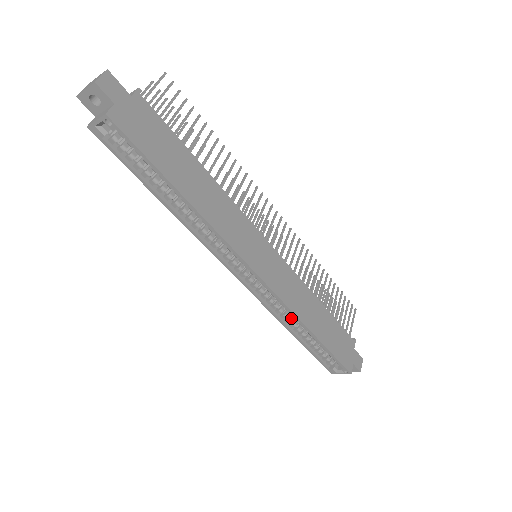
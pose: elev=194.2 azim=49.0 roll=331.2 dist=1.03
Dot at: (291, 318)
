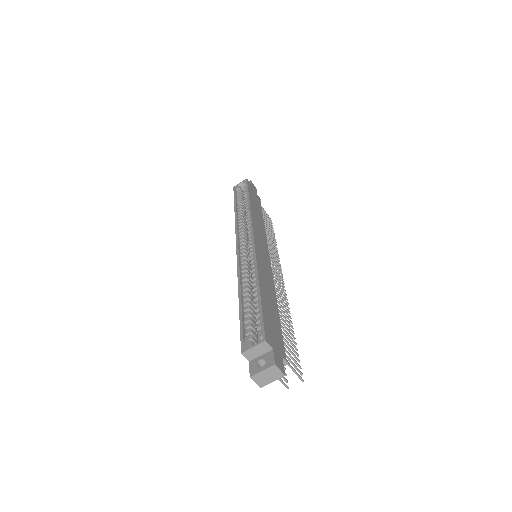
Dot at: (249, 283)
